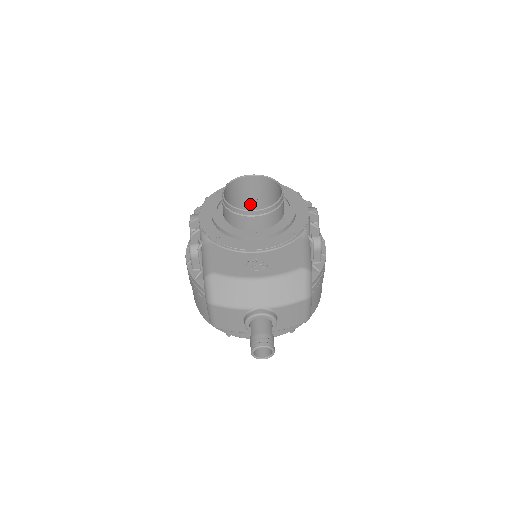
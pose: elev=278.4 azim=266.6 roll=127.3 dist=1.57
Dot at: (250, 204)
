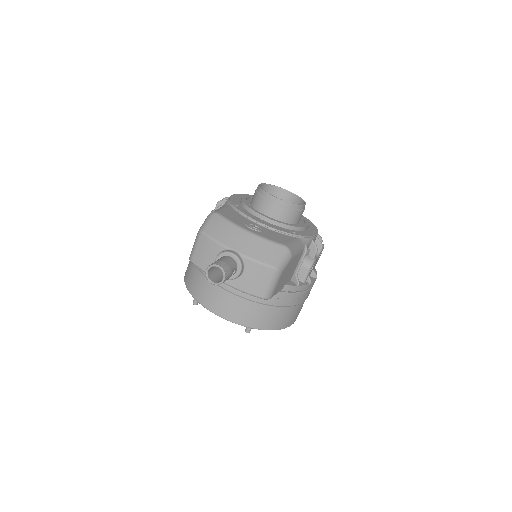
Dot at: occluded
